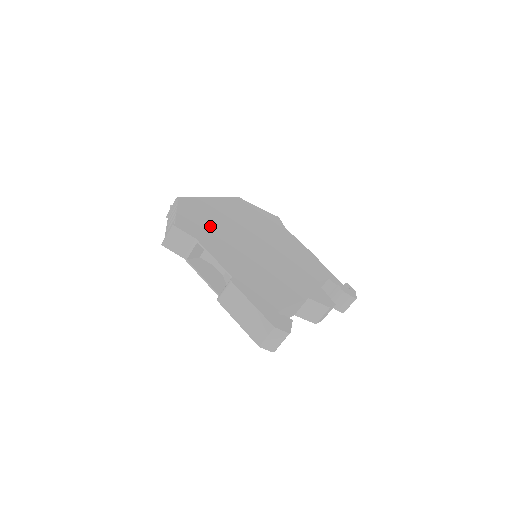
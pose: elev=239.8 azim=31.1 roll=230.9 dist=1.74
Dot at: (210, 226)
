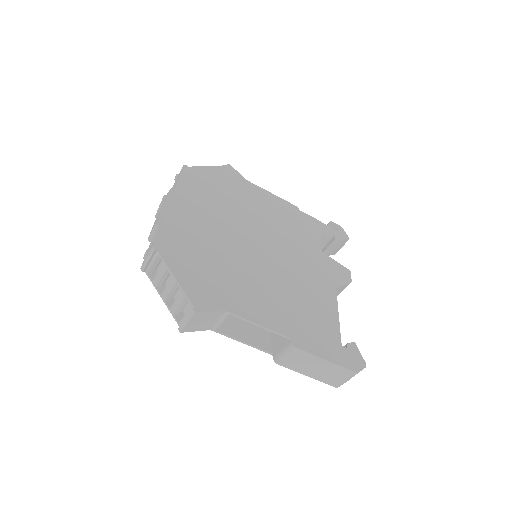
Dot at: (214, 267)
